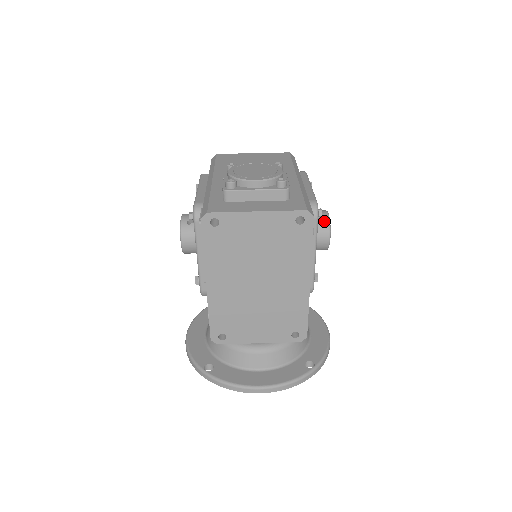
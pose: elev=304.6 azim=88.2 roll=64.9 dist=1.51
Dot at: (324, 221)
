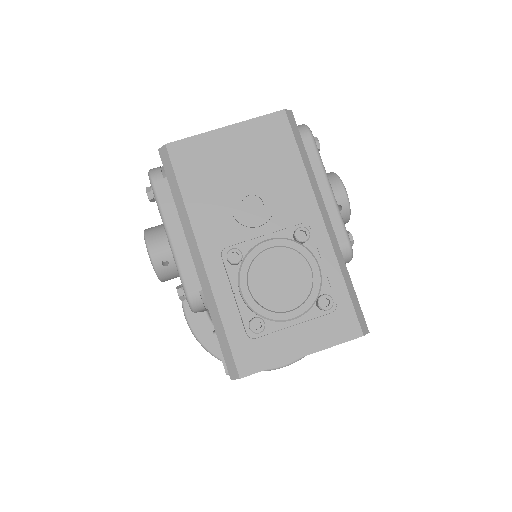
Dot at: (343, 210)
